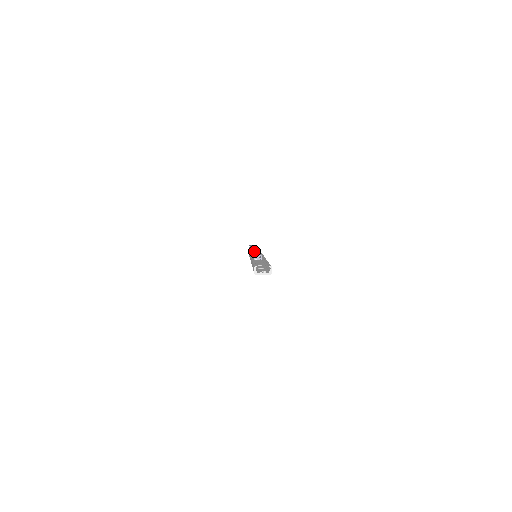
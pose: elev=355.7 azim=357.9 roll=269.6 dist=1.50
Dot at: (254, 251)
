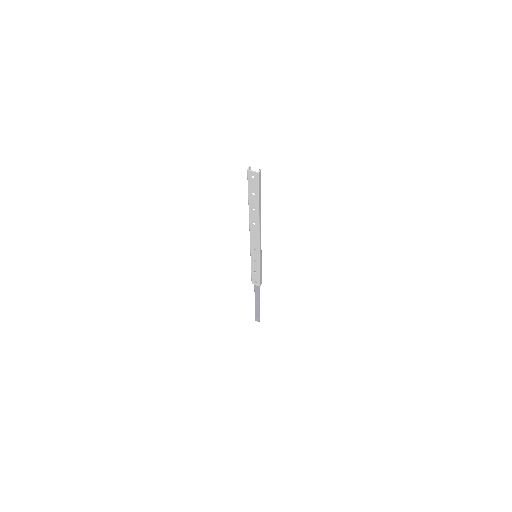
Dot at: occluded
